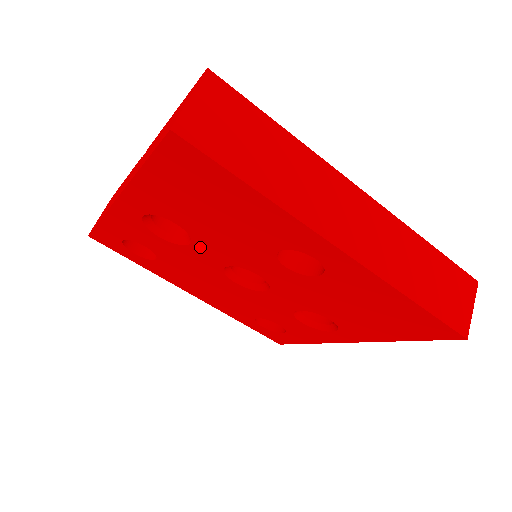
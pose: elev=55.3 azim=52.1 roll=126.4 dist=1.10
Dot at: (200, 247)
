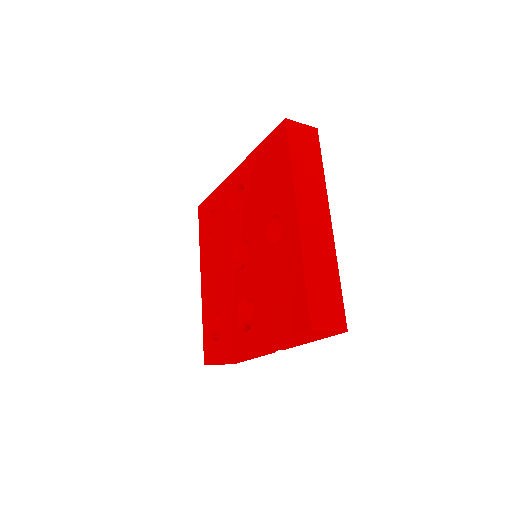
Dot at: (241, 216)
